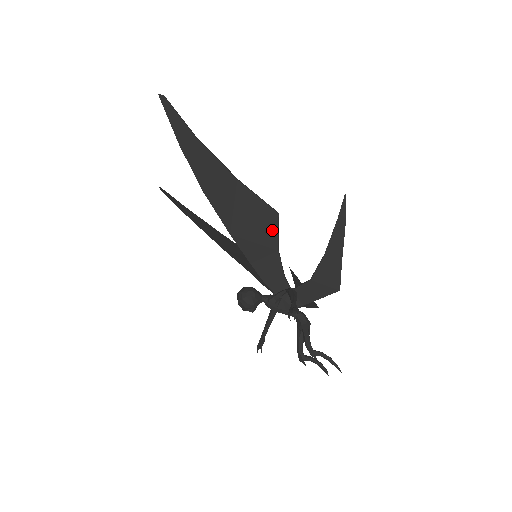
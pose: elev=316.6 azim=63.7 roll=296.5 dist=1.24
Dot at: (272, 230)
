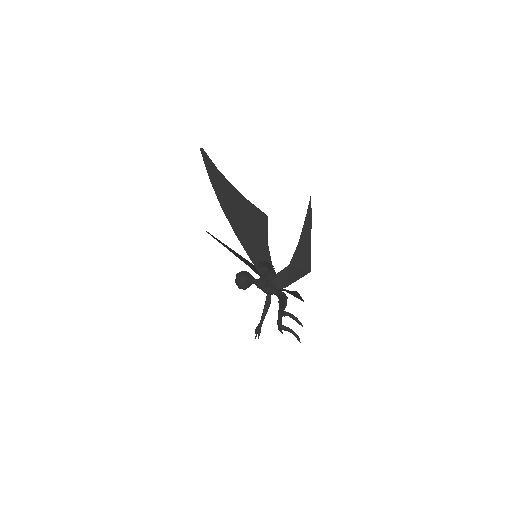
Dot at: (263, 229)
